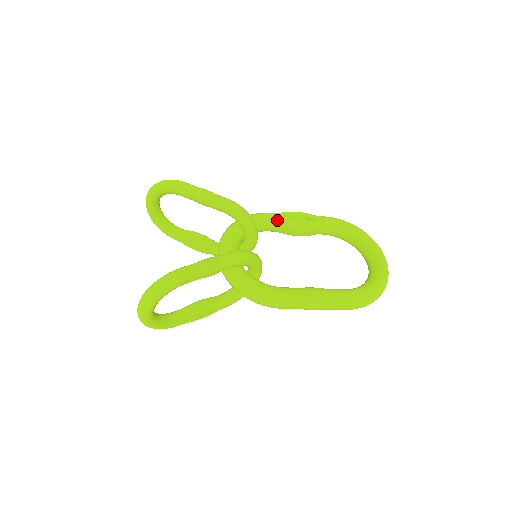
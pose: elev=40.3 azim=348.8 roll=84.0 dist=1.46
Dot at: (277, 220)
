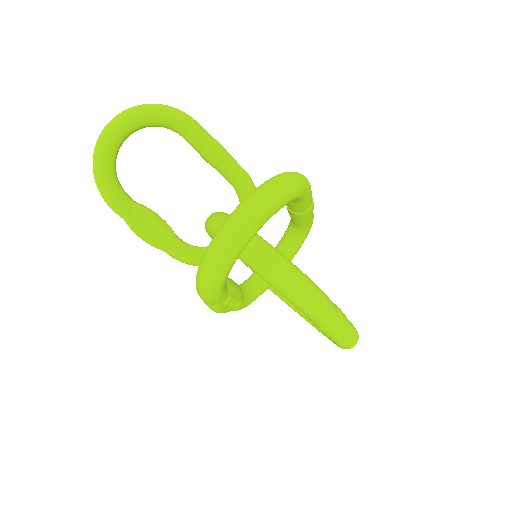
Dot at: occluded
